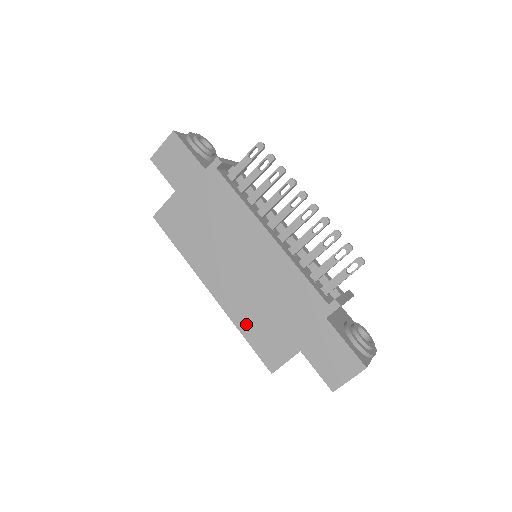
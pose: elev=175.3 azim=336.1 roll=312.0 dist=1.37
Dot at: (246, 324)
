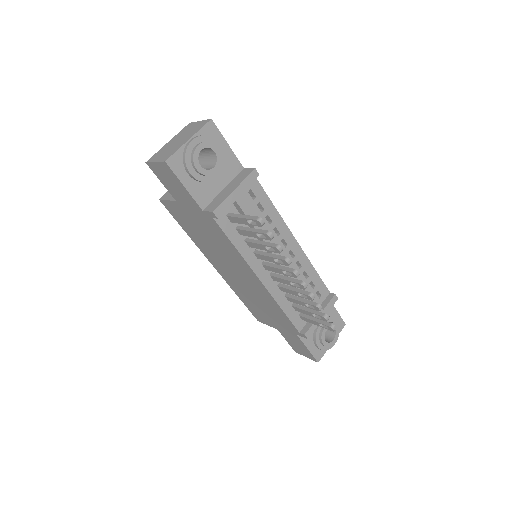
Dot at: (241, 296)
